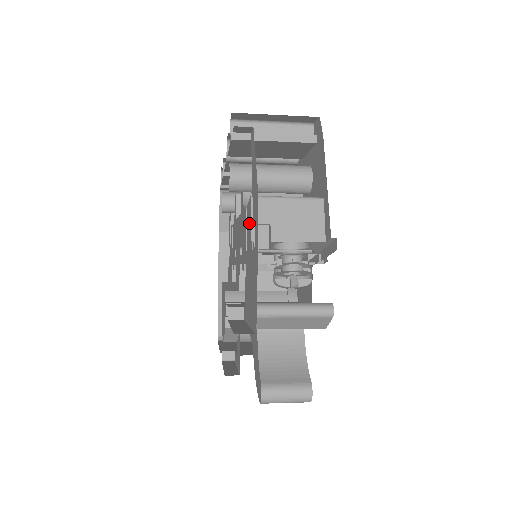
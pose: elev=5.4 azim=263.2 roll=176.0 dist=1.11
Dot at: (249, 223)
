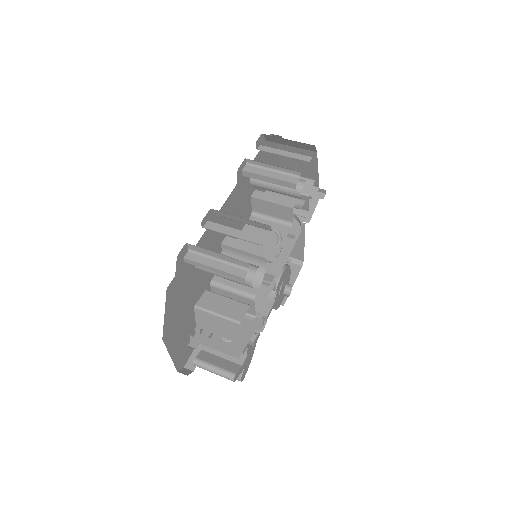
Dot at: occluded
